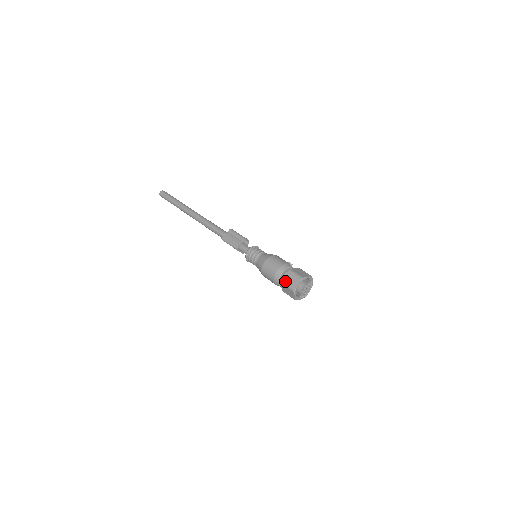
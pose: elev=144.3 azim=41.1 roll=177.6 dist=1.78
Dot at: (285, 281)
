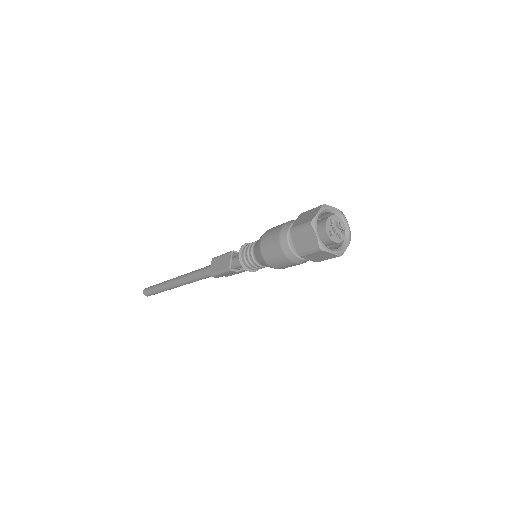
Dot at: occluded
